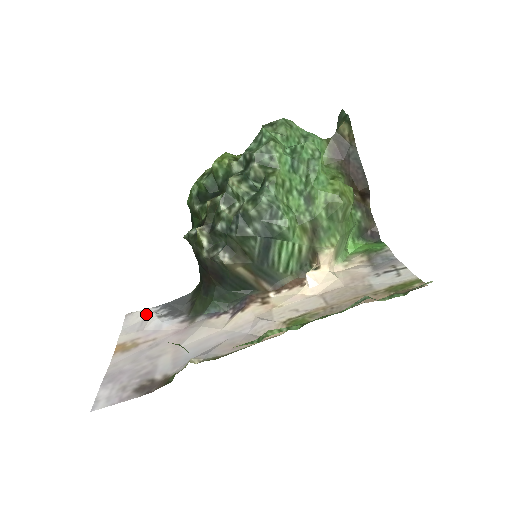
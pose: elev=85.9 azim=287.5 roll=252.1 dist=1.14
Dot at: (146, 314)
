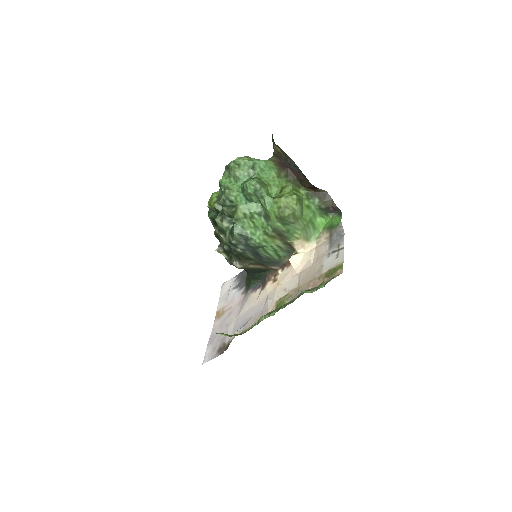
Dot at: (230, 284)
